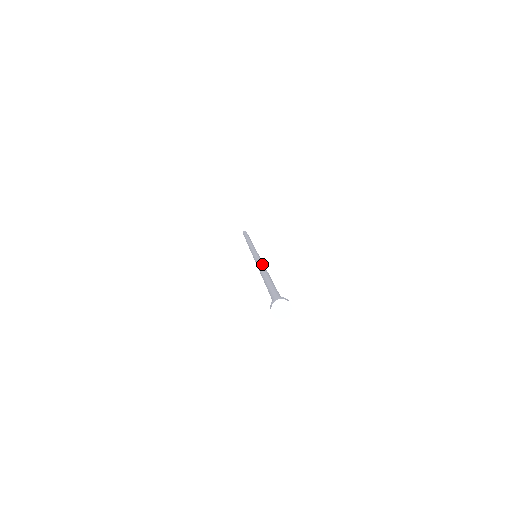
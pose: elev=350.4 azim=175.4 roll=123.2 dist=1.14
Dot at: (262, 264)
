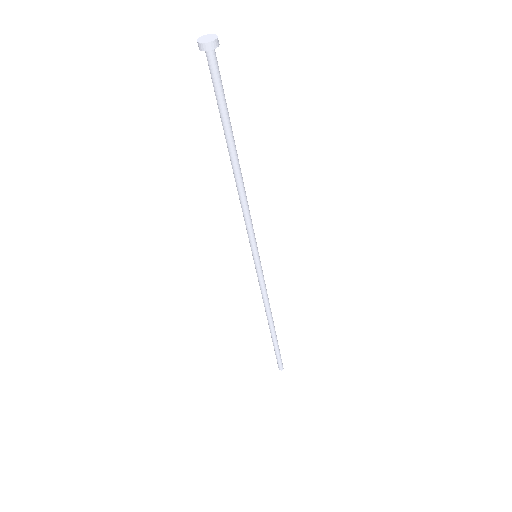
Dot at: occluded
